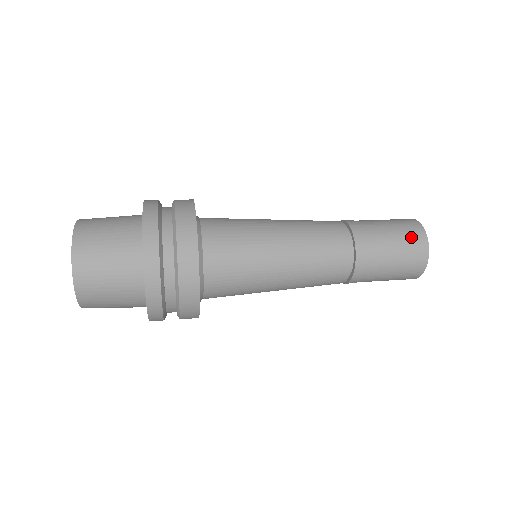
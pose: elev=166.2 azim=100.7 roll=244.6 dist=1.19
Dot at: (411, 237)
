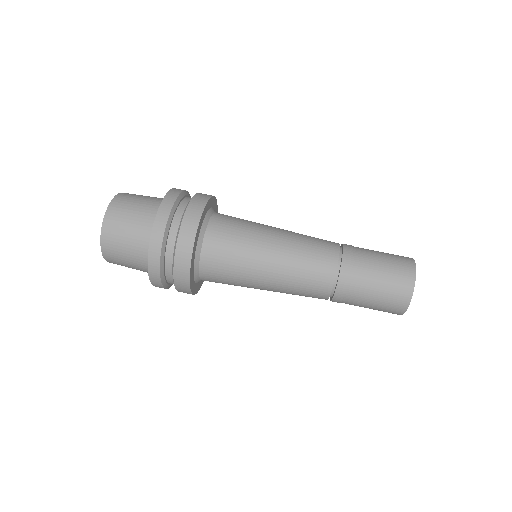
Dot at: occluded
